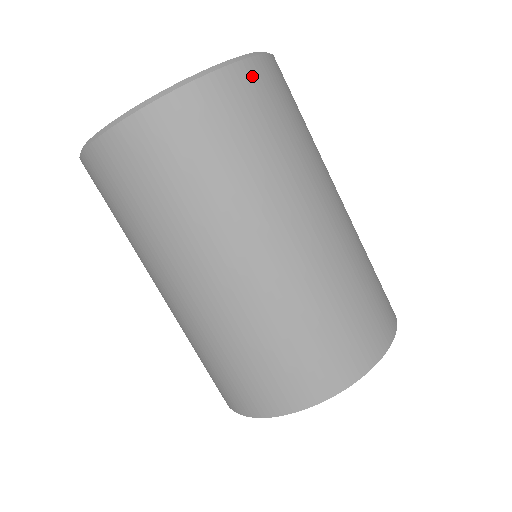
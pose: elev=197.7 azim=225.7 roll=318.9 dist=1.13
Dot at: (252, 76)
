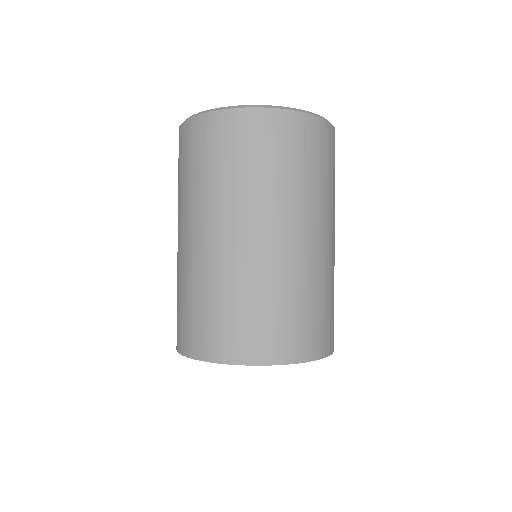
Dot at: (247, 120)
